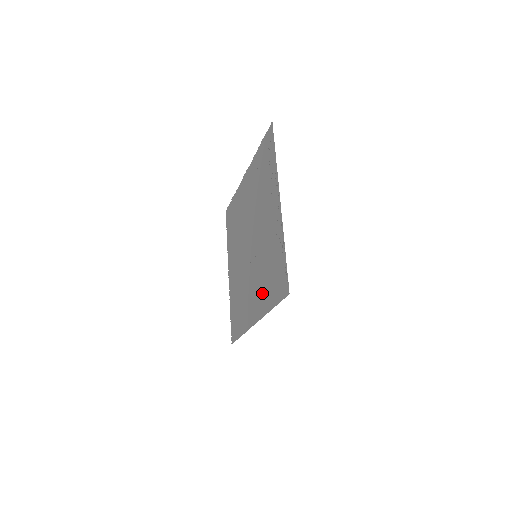
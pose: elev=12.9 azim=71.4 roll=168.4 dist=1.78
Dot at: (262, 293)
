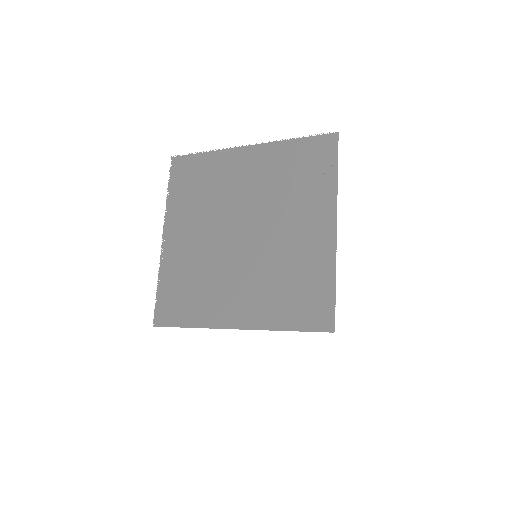
Dot at: (264, 304)
